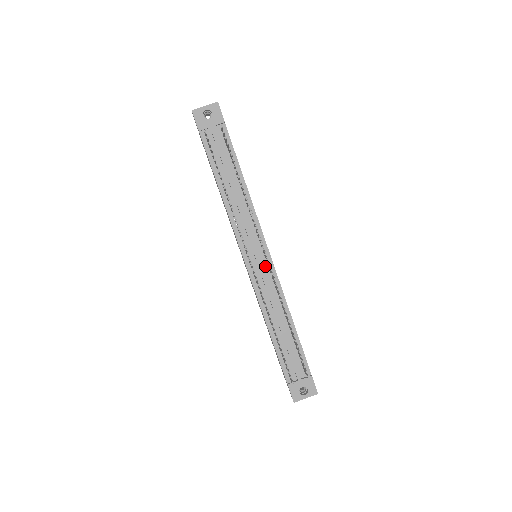
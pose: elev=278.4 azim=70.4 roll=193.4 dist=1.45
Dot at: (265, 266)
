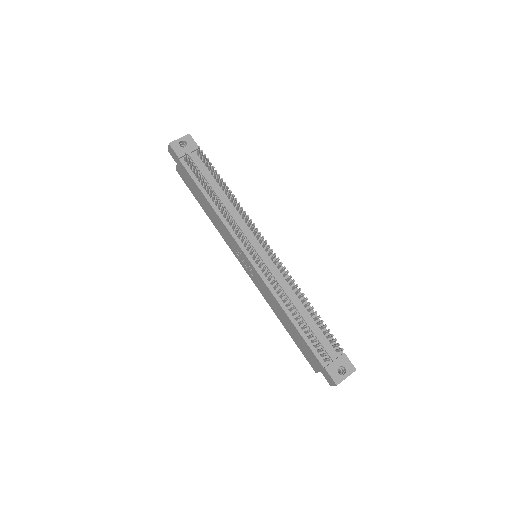
Dot at: (268, 259)
